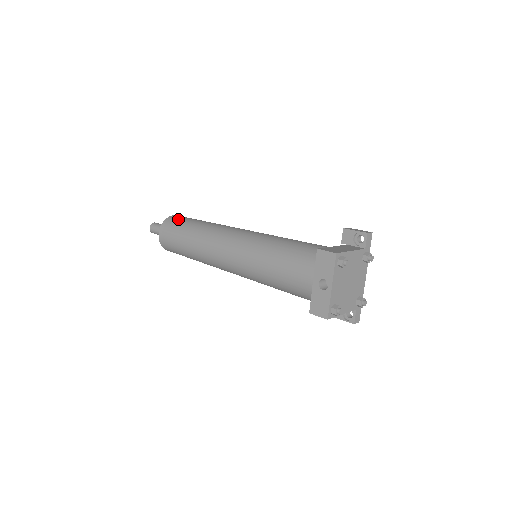
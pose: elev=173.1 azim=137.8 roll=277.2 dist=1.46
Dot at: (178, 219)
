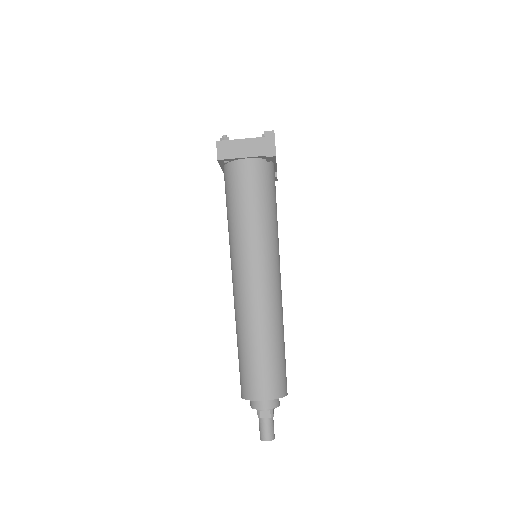
Dot at: occluded
